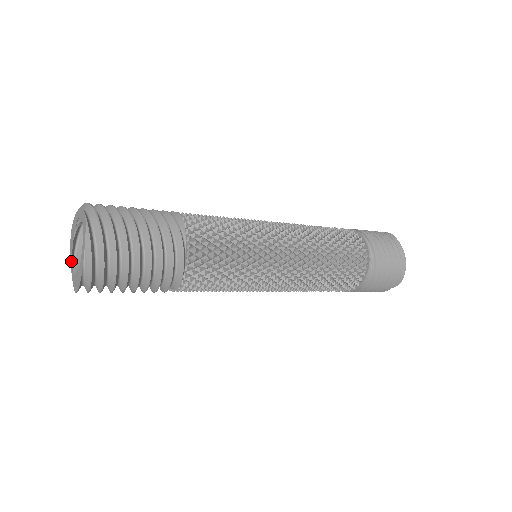
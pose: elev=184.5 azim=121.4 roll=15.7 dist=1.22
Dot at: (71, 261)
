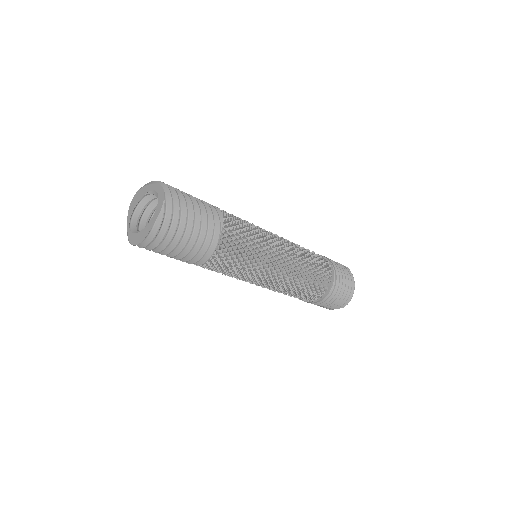
Dot at: (129, 219)
